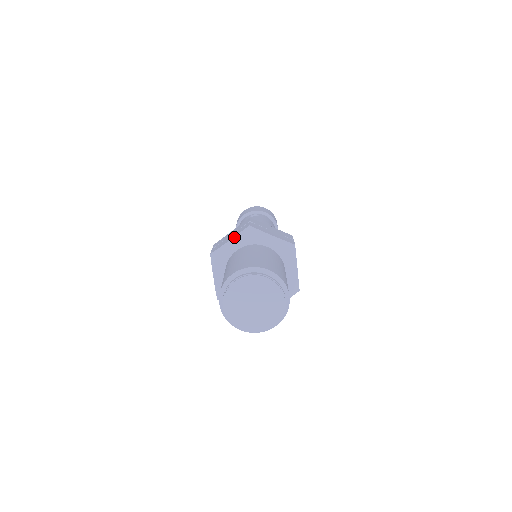
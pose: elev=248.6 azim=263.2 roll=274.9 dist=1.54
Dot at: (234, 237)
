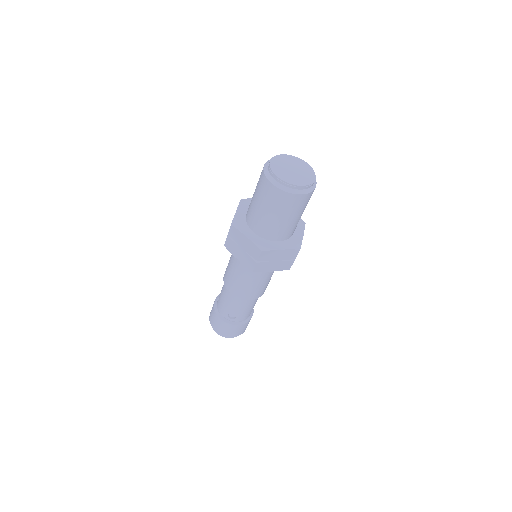
Dot at: occluded
